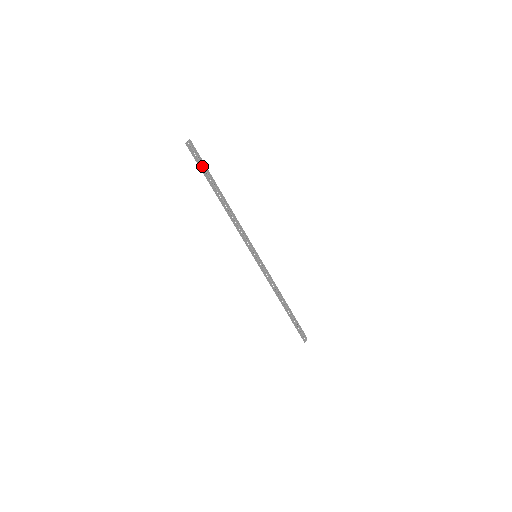
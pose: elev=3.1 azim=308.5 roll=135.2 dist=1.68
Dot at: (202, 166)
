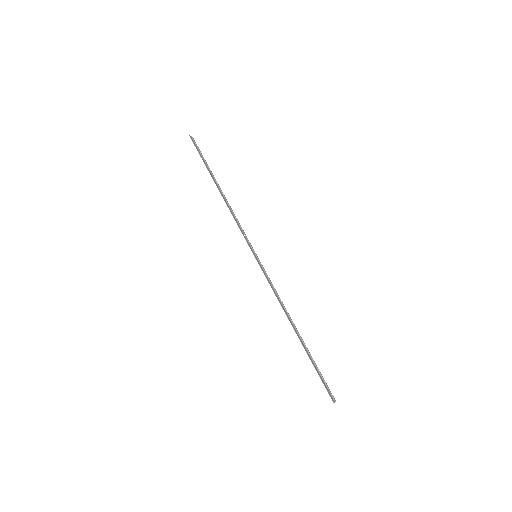
Dot at: (202, 157)
